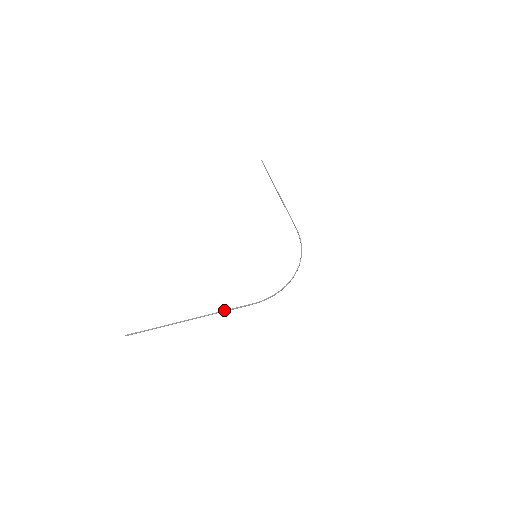
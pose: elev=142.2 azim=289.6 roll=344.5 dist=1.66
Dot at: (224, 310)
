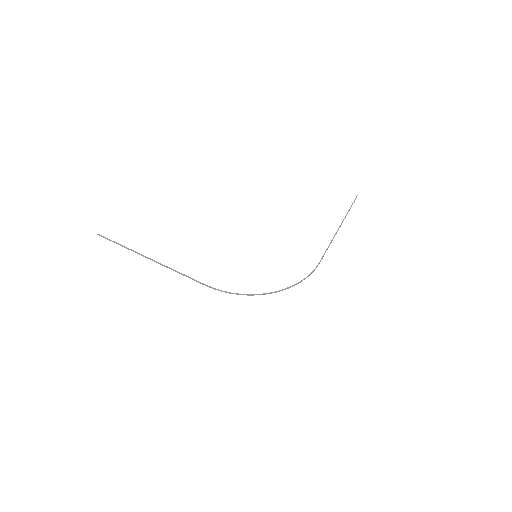
Dot at: occluded
